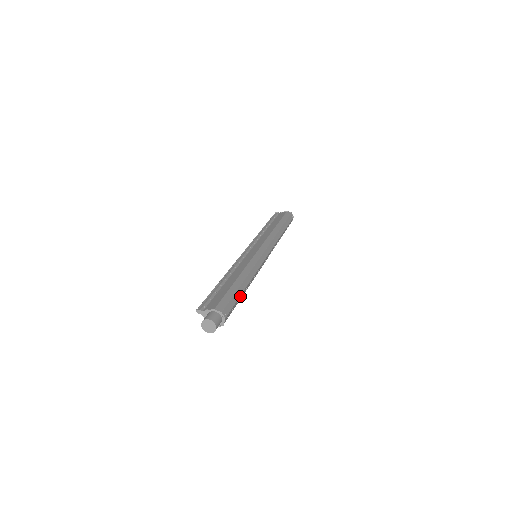
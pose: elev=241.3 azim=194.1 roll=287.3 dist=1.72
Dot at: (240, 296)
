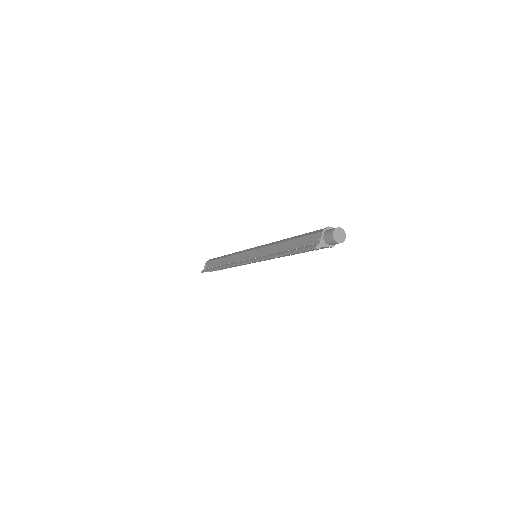
Dot at: occluded
